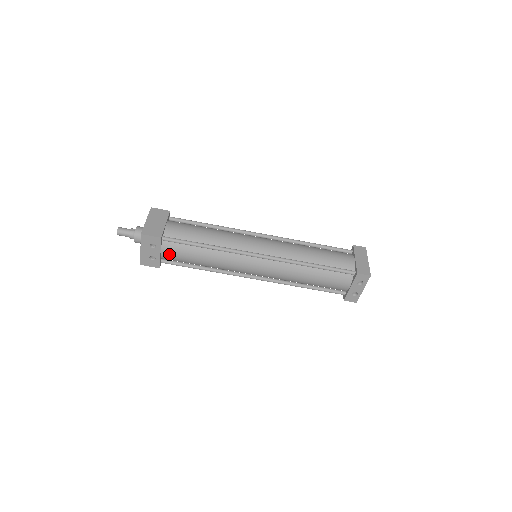
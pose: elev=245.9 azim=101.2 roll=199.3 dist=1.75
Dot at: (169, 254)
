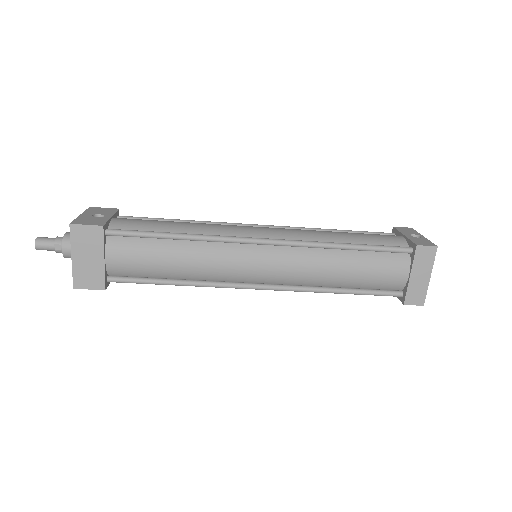
Dot at: occluded
